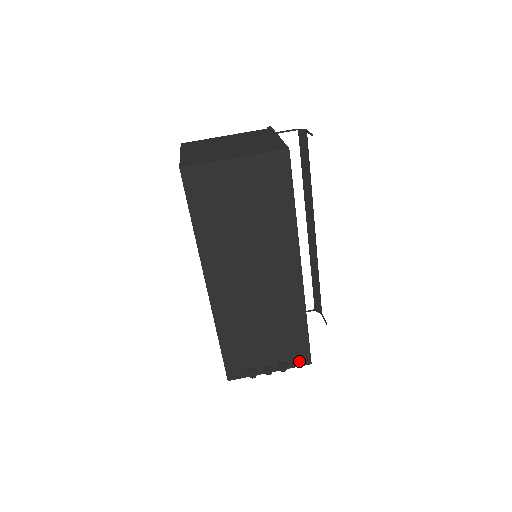
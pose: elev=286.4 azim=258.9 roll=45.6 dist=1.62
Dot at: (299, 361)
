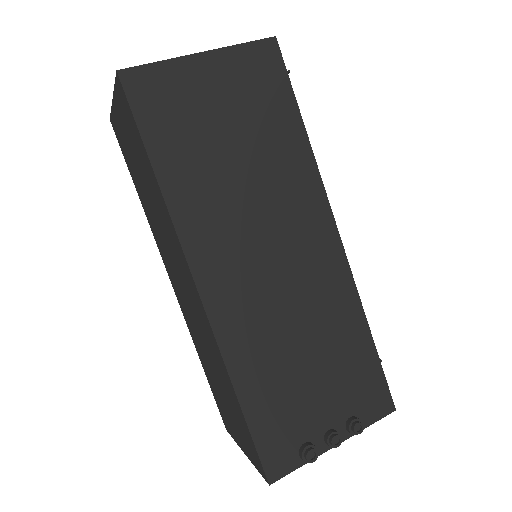
Dot at: (376, 409)
